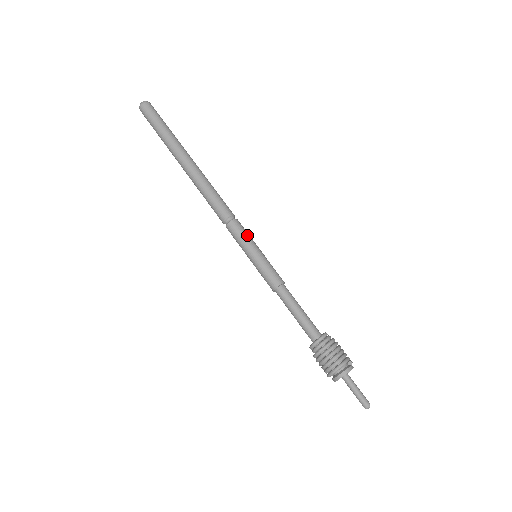
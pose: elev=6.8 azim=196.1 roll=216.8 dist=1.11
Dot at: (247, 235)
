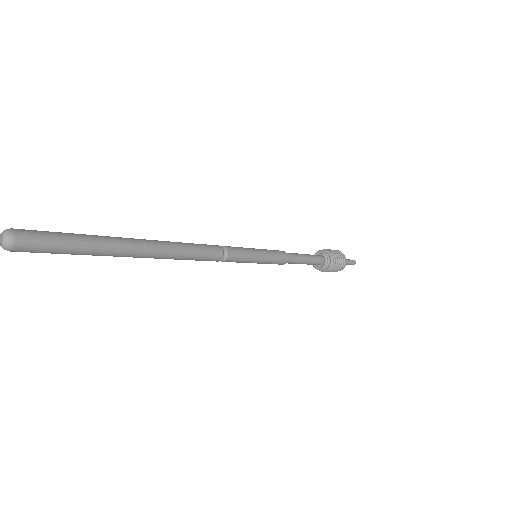
Dot at: (245, 252)
